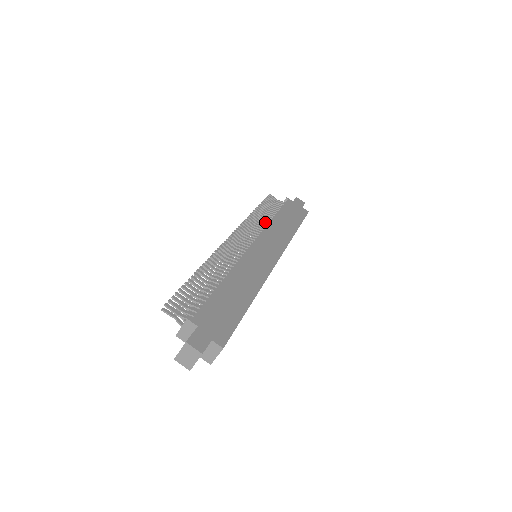
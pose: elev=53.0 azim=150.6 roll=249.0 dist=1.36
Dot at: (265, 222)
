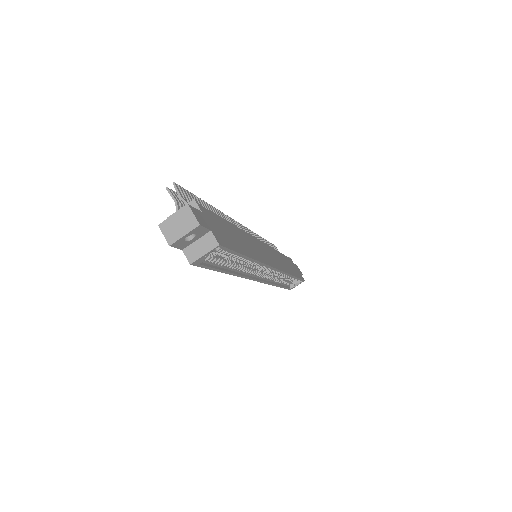
Dot at: occluded
